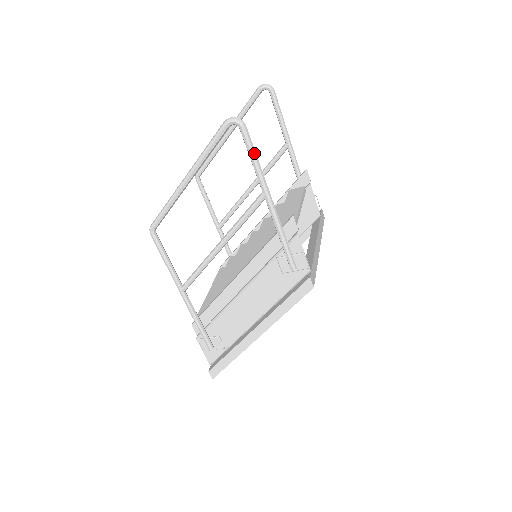
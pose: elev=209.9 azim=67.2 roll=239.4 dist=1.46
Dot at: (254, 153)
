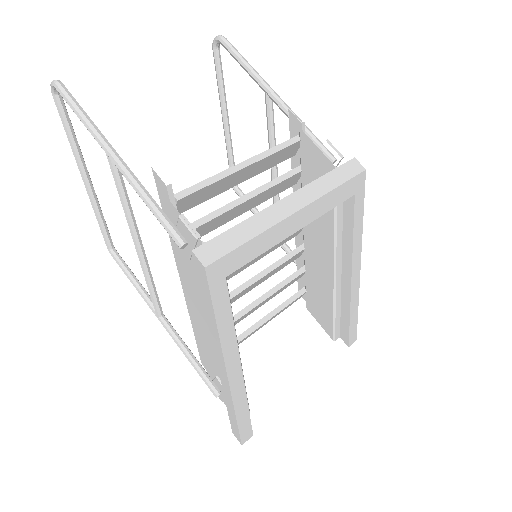
Dot at: (76, 109)
